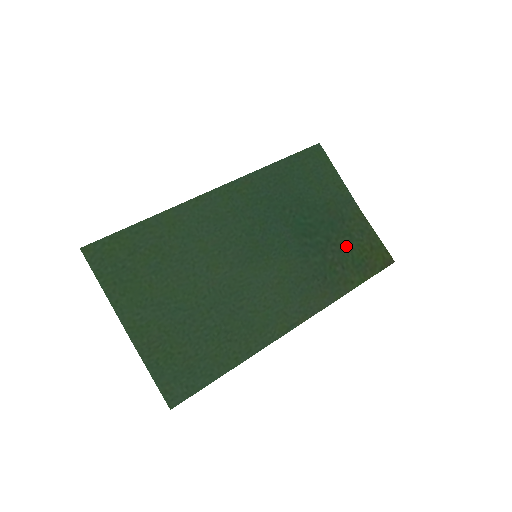
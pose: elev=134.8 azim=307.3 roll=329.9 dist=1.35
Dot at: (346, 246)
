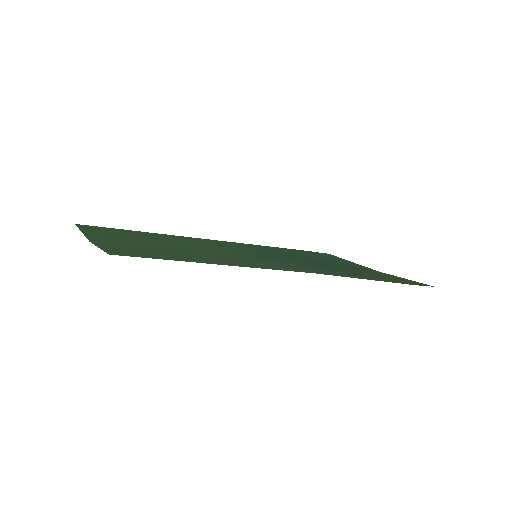
Dot at: (366, 274)
